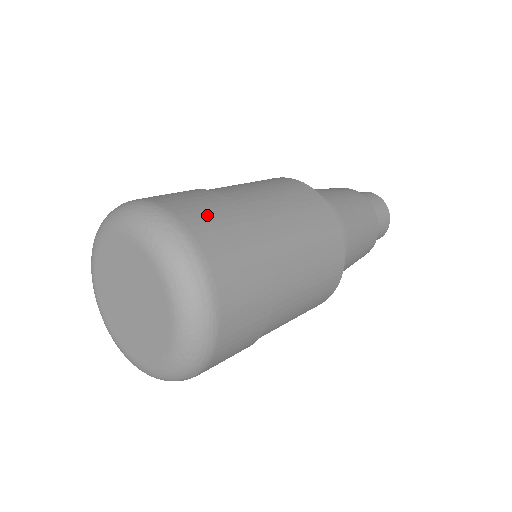
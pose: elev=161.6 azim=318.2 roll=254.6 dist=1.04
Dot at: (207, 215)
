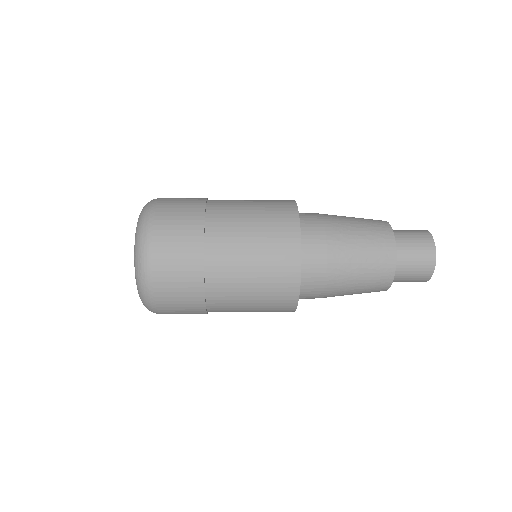
Dot at: (178, 201)
